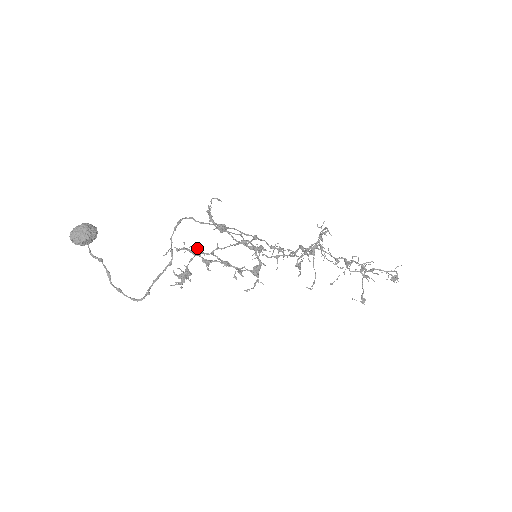
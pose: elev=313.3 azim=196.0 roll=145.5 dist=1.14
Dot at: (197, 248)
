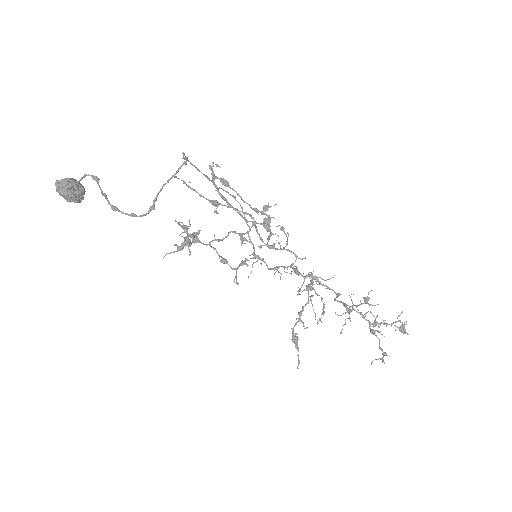
Dot at: occluded
